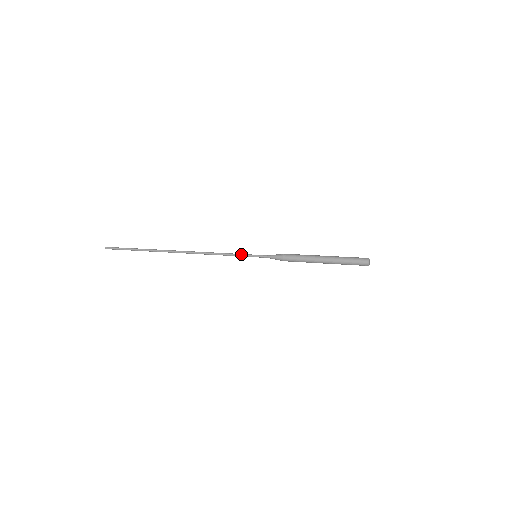
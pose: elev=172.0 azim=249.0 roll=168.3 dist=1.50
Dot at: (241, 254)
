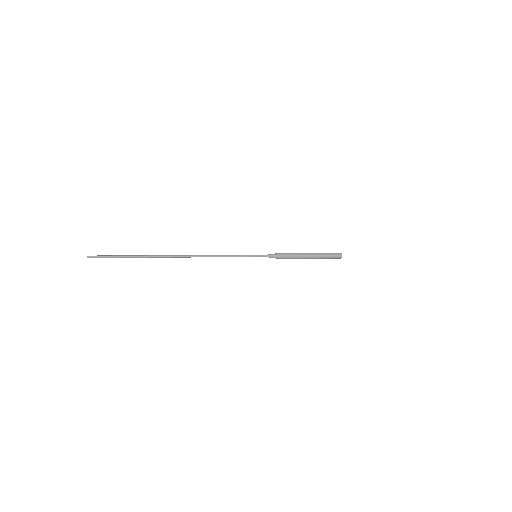
Dot at: (243, 256)
